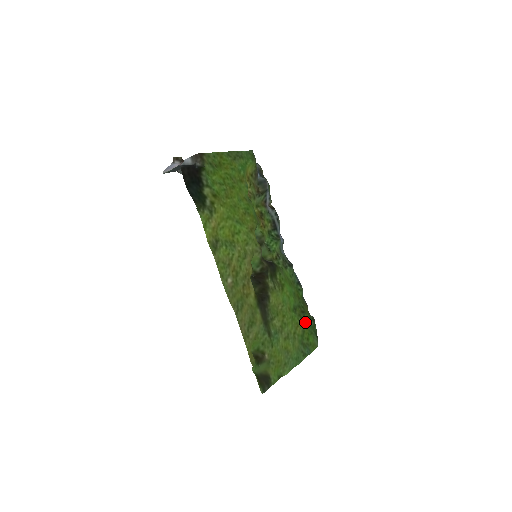
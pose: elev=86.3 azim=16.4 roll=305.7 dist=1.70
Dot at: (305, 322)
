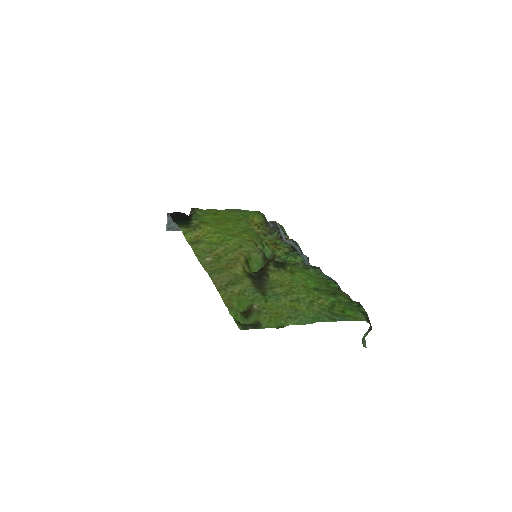
Dot at: (337, 300)
